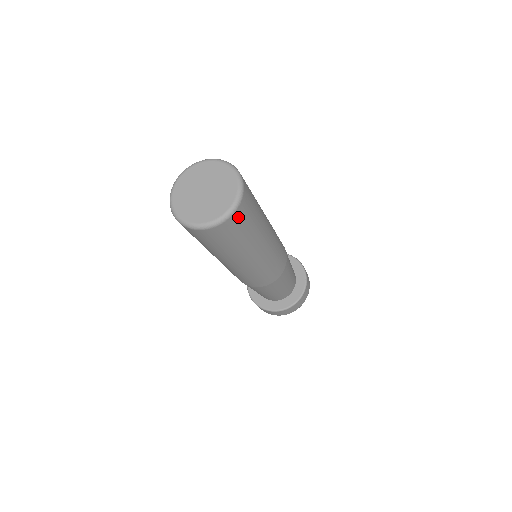
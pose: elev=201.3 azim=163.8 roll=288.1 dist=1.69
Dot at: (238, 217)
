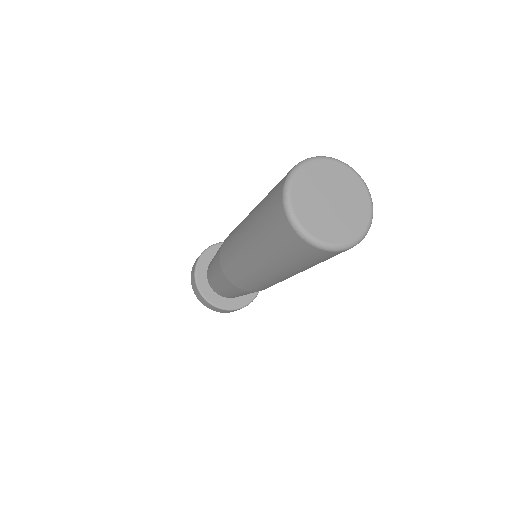
Dot at: occluded
